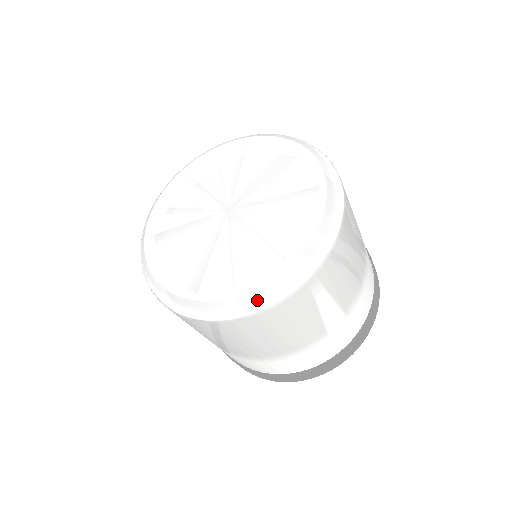
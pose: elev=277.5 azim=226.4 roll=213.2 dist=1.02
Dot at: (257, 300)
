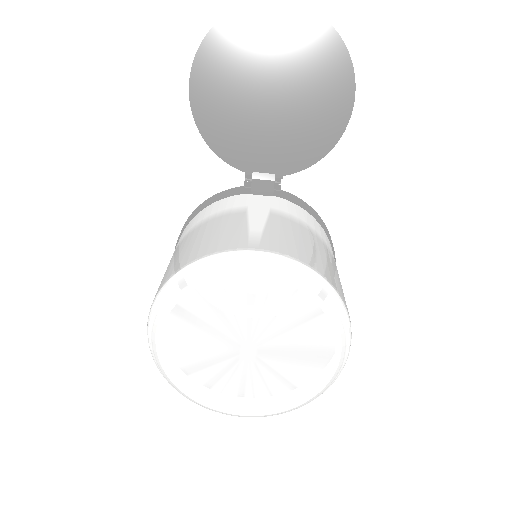
Dot at: (206, 408)
